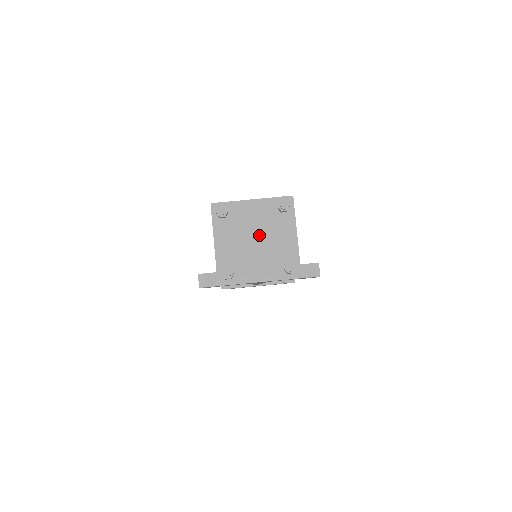
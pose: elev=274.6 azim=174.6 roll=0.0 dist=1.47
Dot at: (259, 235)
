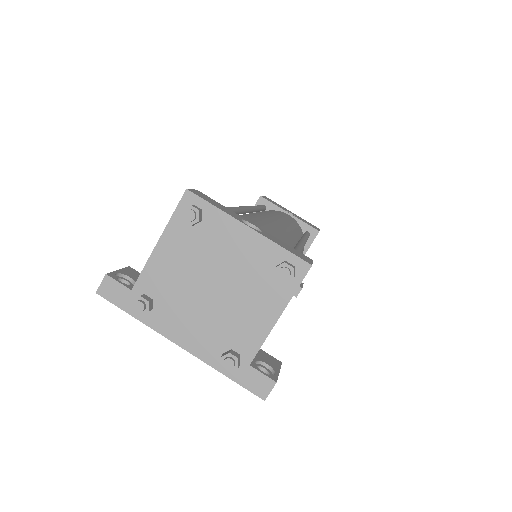
Dot at: (222, 284)
